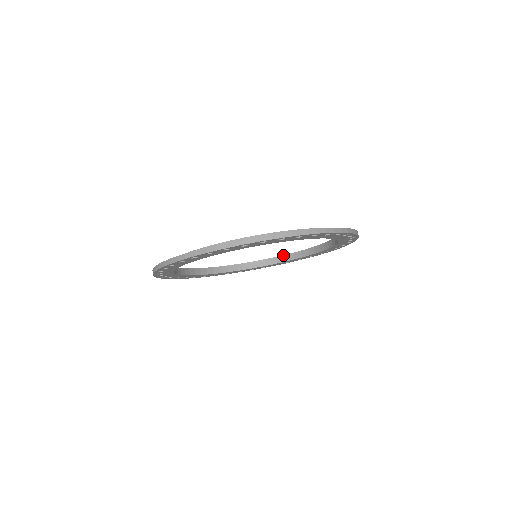
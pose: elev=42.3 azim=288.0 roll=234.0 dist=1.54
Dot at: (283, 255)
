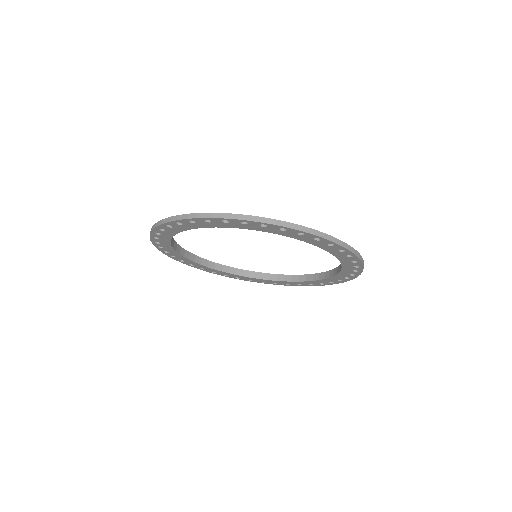
Dot at: occluded
